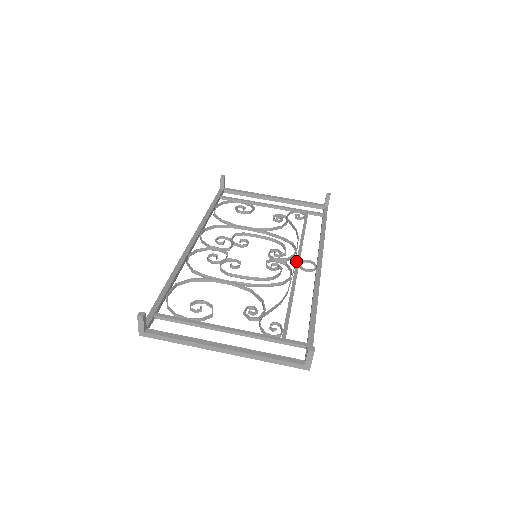
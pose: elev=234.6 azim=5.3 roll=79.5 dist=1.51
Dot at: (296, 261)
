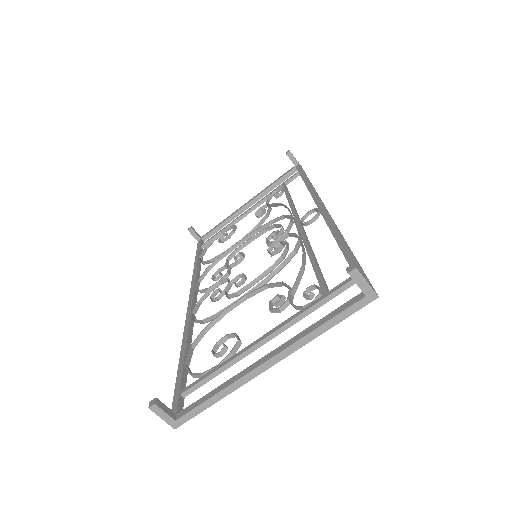
Dot at: (296, 224)
